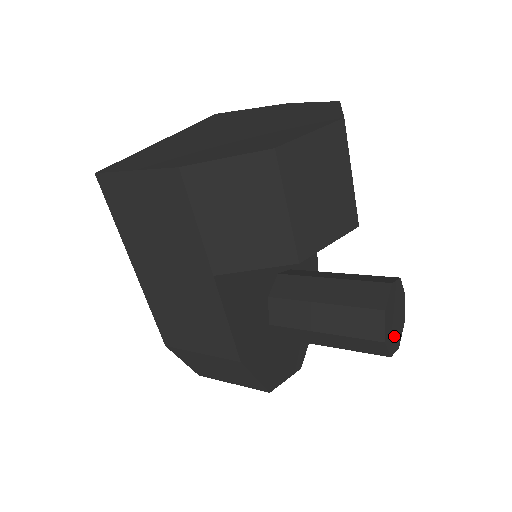
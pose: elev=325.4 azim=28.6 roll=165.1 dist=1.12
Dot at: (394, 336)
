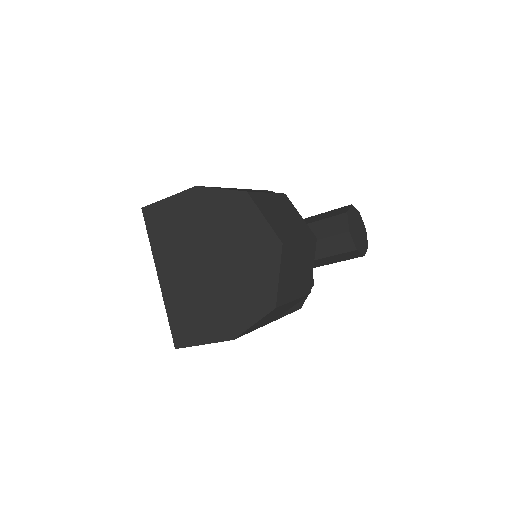
Dot at: (363, 236)
